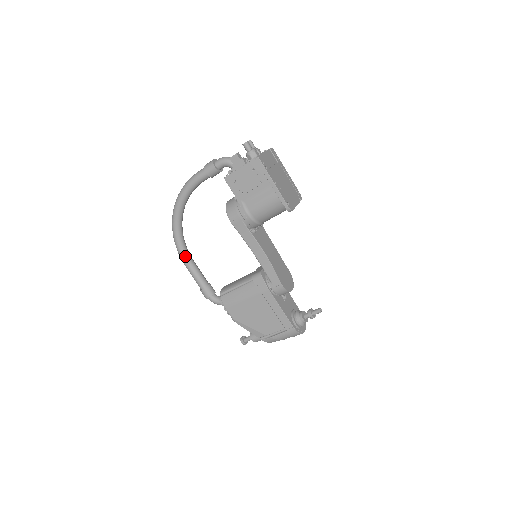
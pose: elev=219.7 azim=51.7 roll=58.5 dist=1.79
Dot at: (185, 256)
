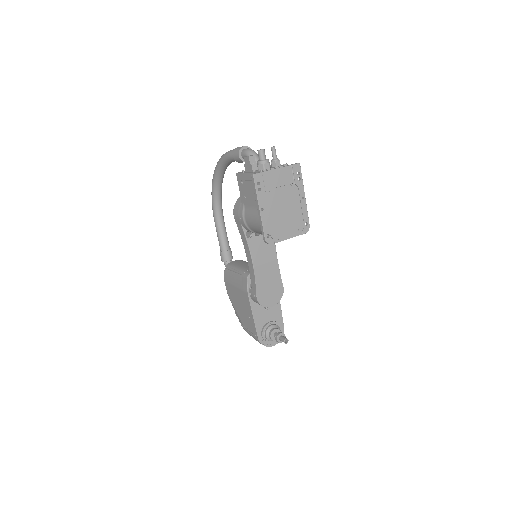
Dot at: (216, 215)
